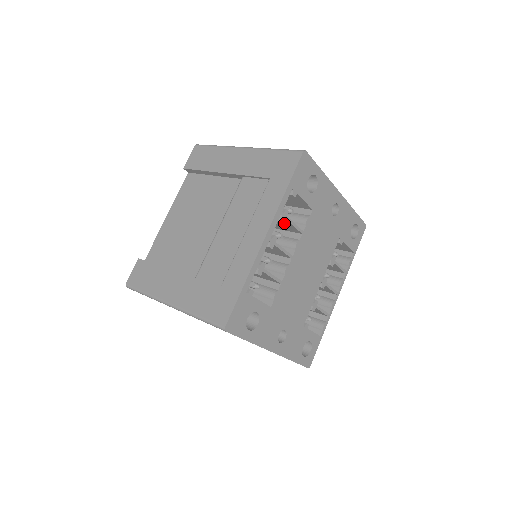
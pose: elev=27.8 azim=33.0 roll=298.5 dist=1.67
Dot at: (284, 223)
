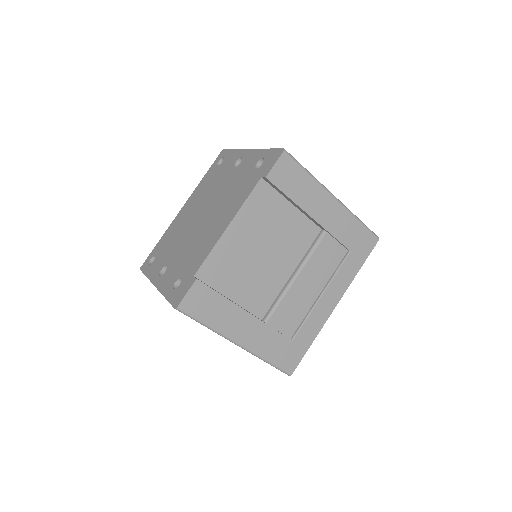
Dot at: occluded
